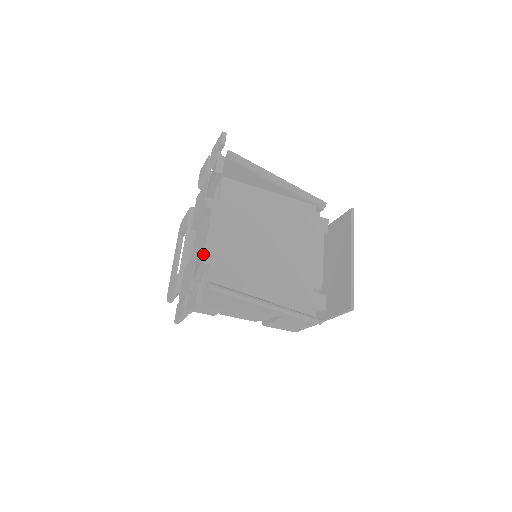
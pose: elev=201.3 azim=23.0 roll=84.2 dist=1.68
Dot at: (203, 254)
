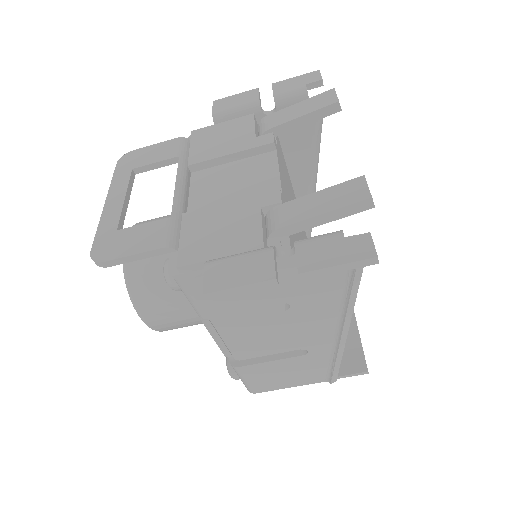
Dot at: occluded
